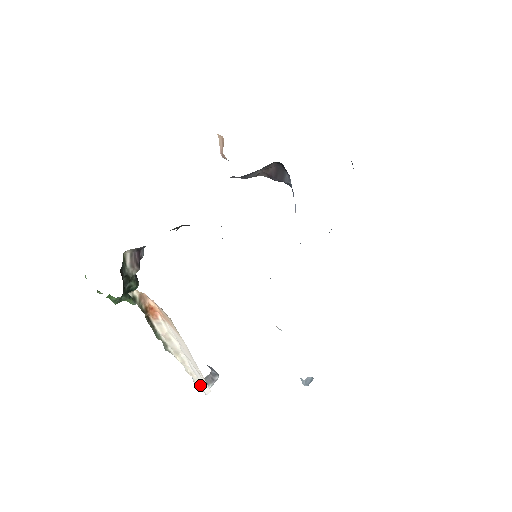
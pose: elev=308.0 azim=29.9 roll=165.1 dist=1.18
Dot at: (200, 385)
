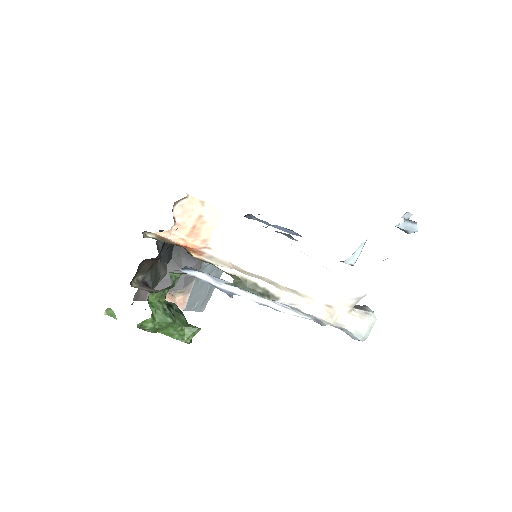
Dot at: (350, 301)
